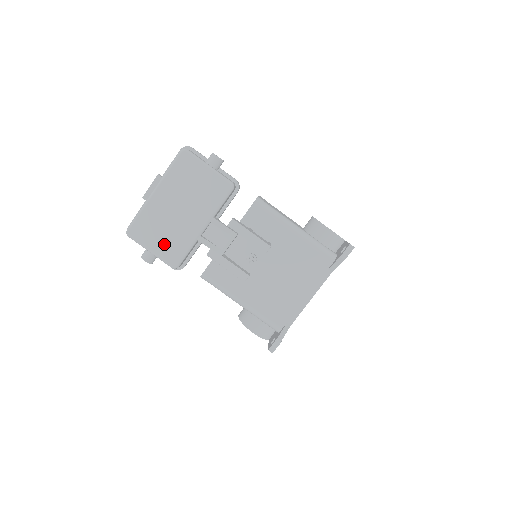
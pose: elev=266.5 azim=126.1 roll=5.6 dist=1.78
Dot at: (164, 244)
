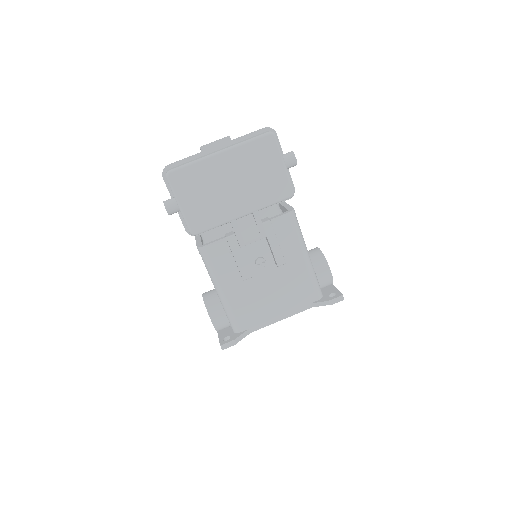
Dot at: (198, 207)
